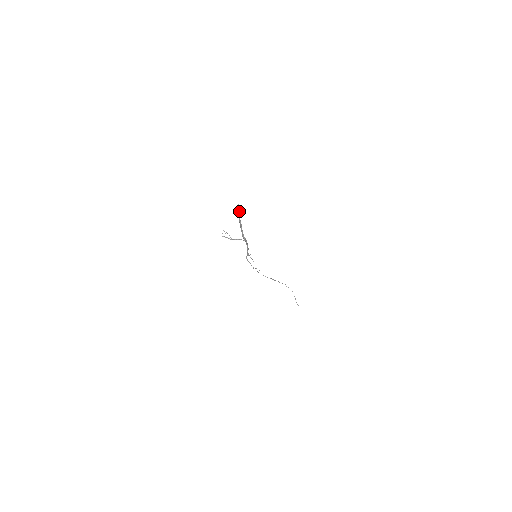
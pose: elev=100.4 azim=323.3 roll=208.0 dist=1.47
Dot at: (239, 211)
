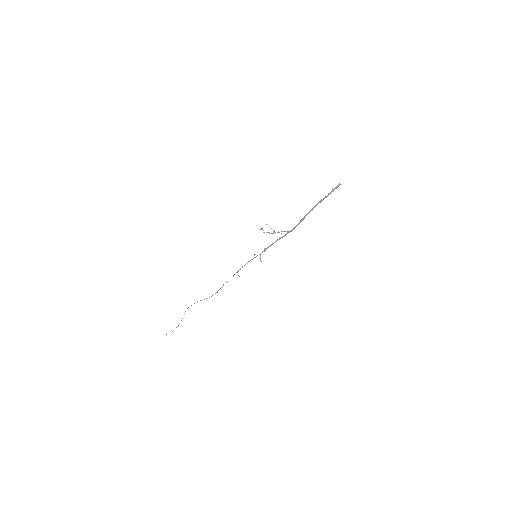
Dot at: (333, 191)
